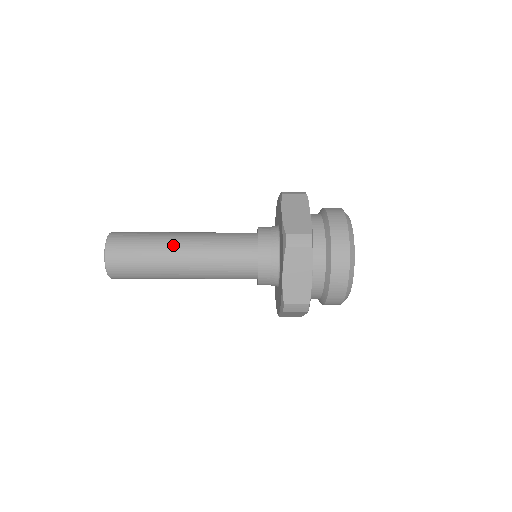
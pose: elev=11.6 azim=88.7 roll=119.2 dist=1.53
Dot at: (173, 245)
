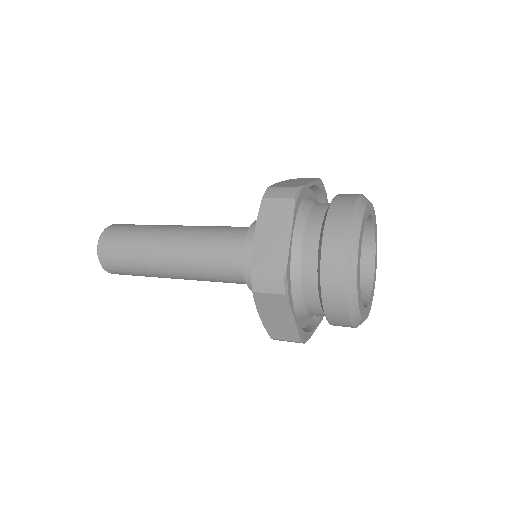
Dot at: (157, 253)
